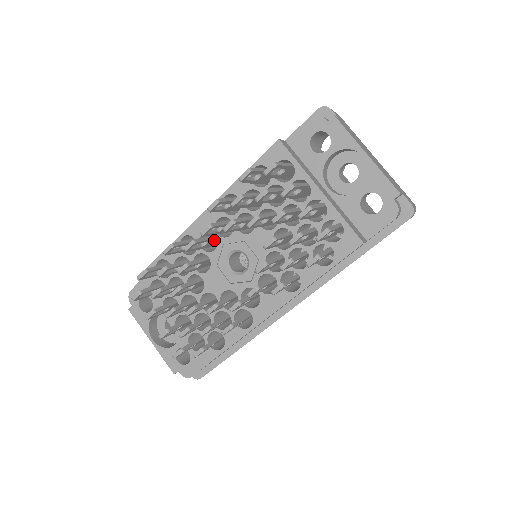
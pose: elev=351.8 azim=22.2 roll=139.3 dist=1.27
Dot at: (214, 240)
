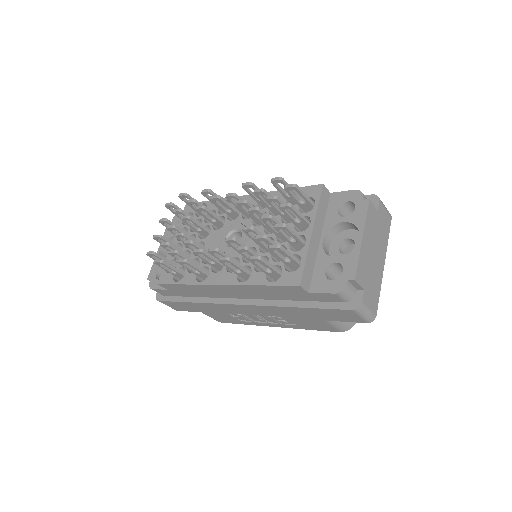
Dot at: occluded
